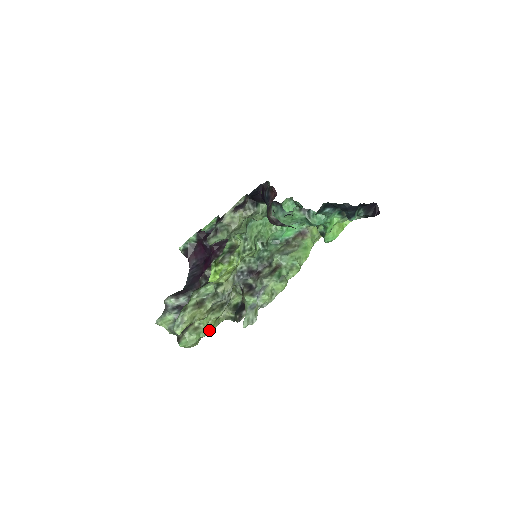
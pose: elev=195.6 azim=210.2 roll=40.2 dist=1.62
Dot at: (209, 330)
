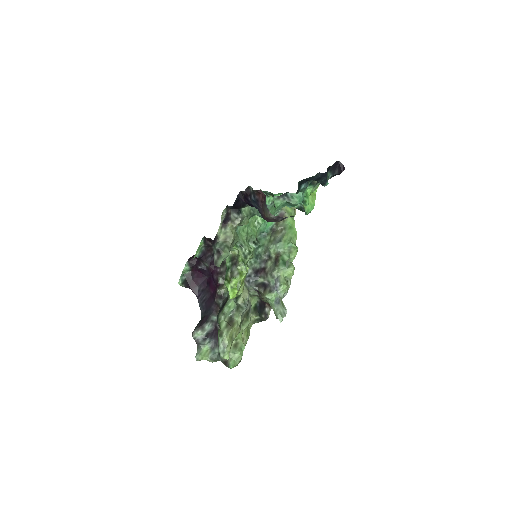
Dot at: (245, 341)
